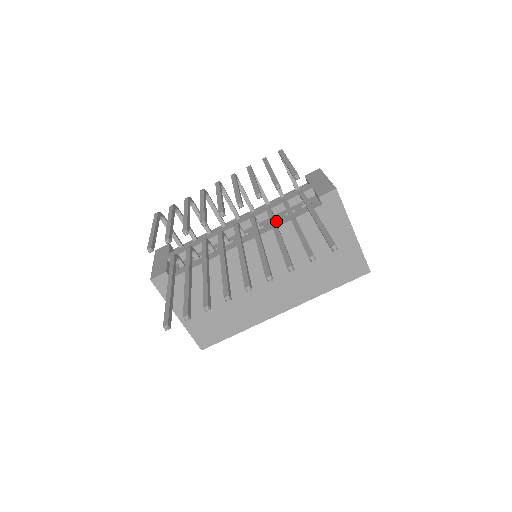
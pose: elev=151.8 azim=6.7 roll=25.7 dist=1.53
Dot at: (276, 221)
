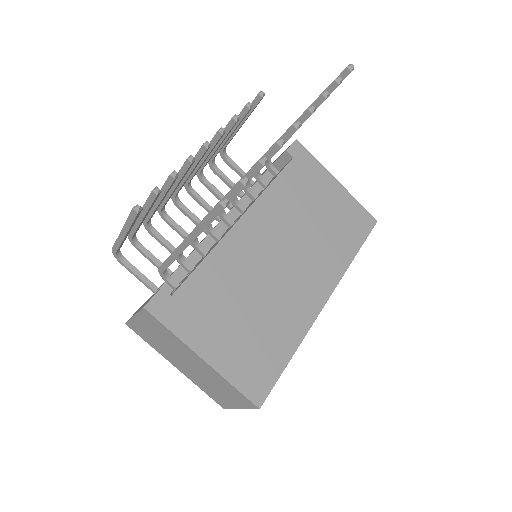
Dot at: occluded
